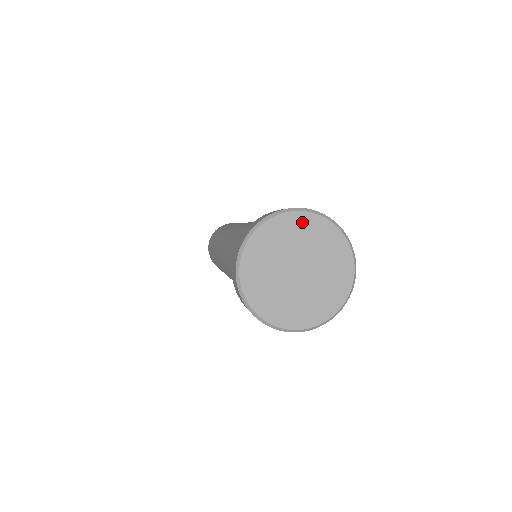
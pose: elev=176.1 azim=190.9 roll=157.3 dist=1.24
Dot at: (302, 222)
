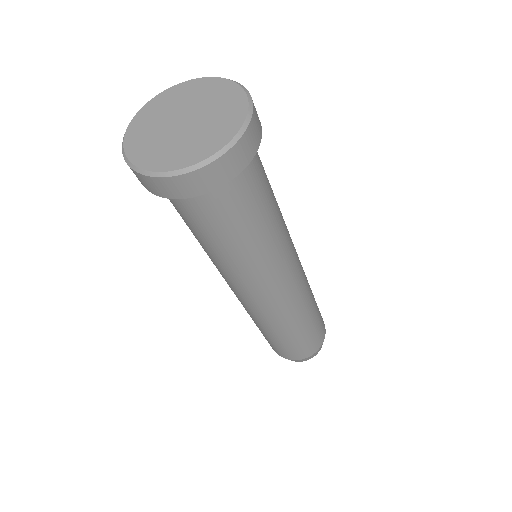
Dot at: (228, 91)
